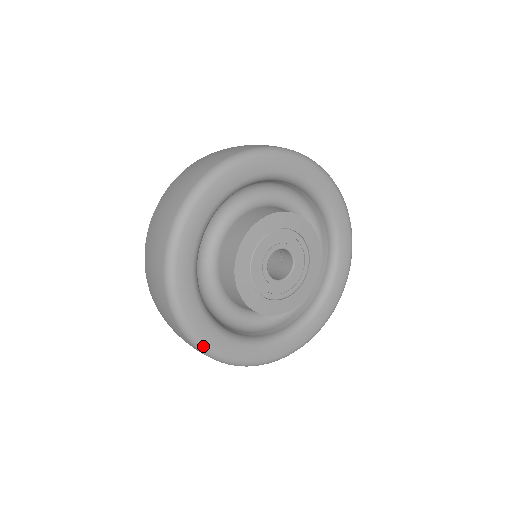
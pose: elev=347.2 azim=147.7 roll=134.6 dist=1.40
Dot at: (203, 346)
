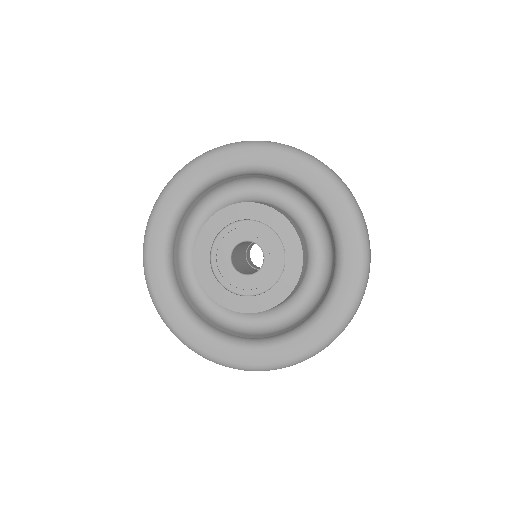
Dot at: (160, 310)
